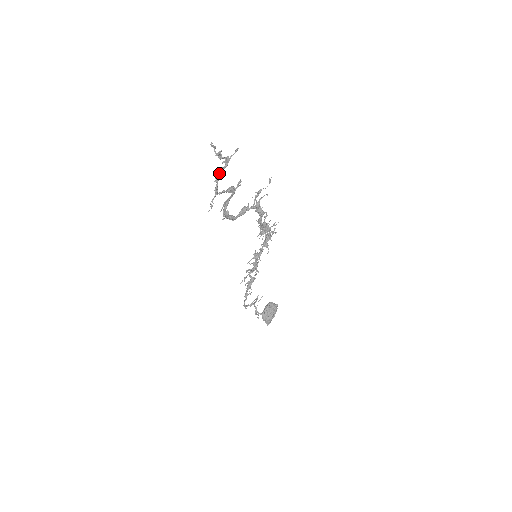
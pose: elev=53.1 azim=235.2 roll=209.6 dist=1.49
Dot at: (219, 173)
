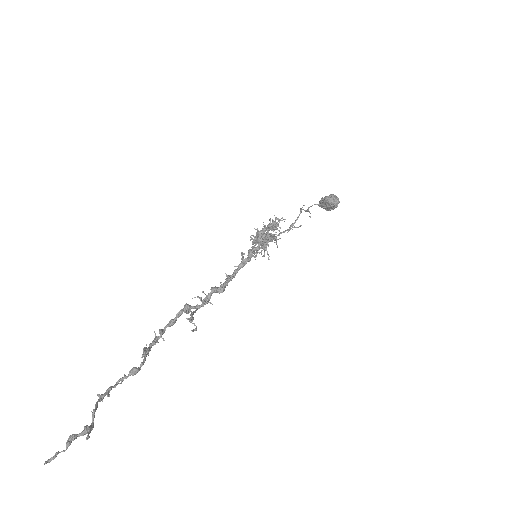
Dot at: (95, 407)
